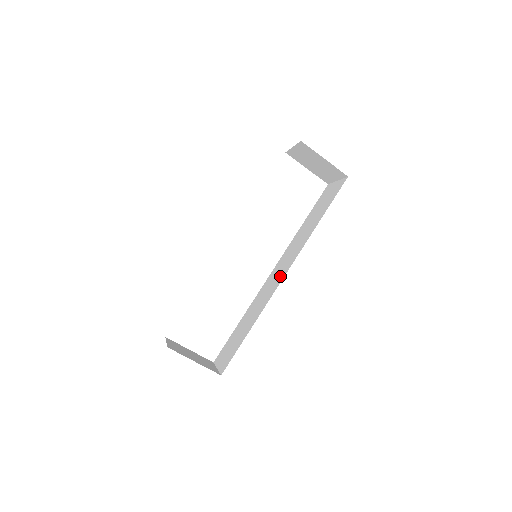
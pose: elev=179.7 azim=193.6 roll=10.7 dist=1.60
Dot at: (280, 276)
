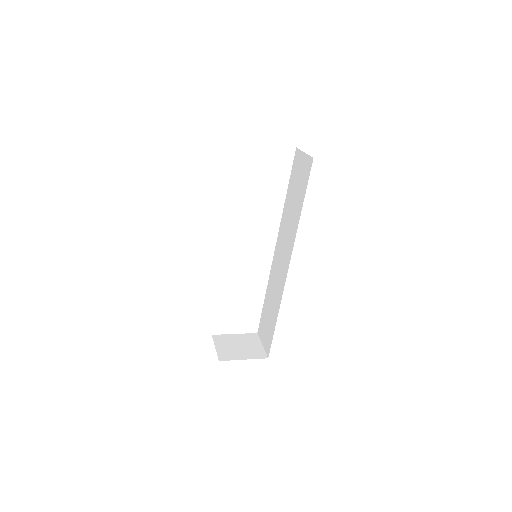
Dot at: (284, 267)
